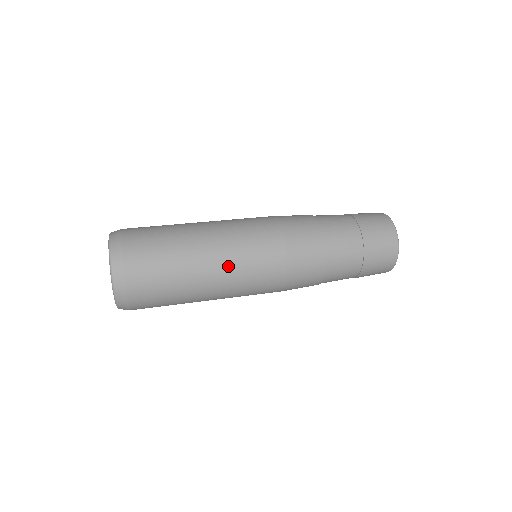
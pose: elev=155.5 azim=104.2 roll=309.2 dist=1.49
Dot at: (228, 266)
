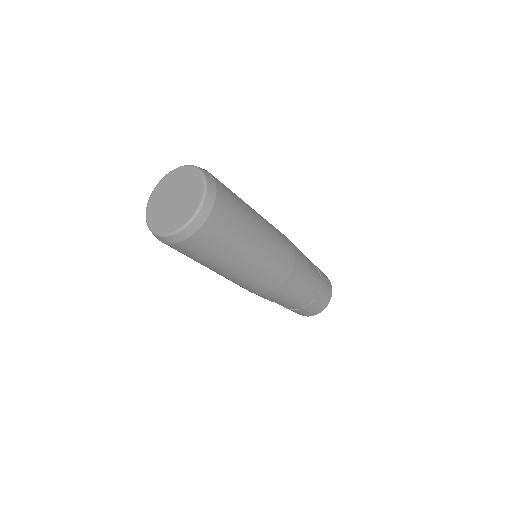
Dot at: (269, 240)
